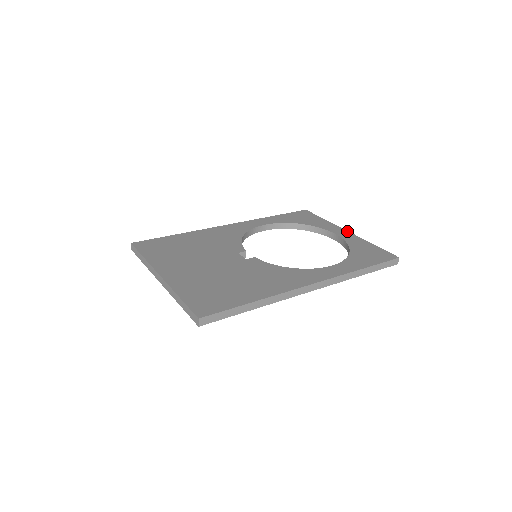
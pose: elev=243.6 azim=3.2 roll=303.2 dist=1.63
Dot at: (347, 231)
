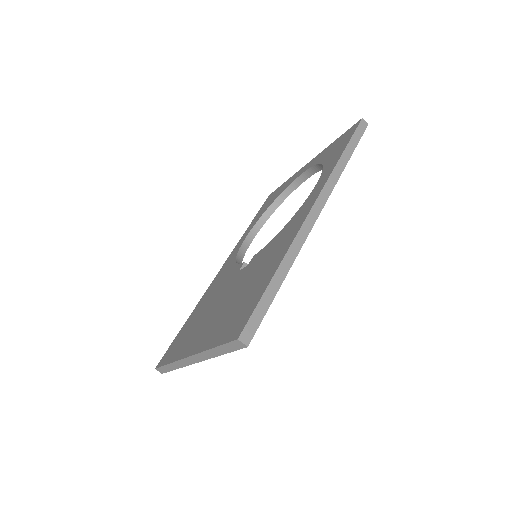
Dot at: (309, 162)
